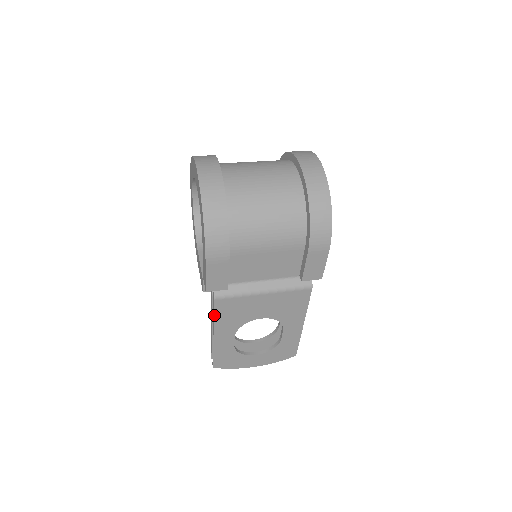
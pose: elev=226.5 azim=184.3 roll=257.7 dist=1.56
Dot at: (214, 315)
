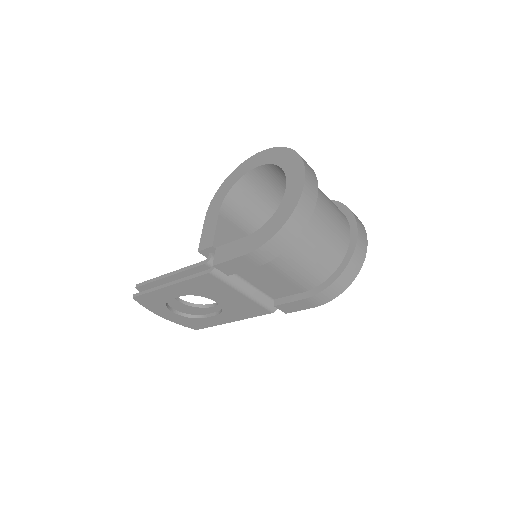
Dot at: (192, 278)
